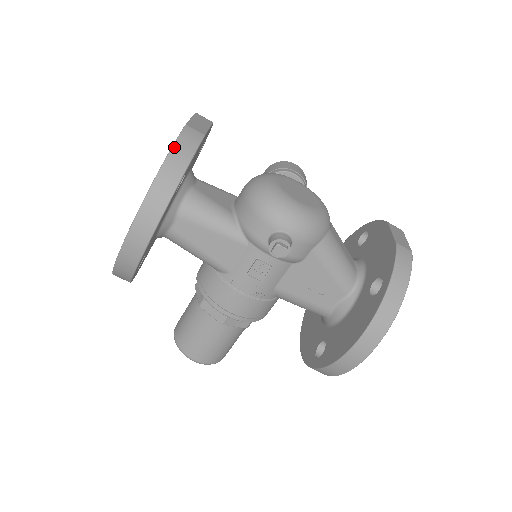
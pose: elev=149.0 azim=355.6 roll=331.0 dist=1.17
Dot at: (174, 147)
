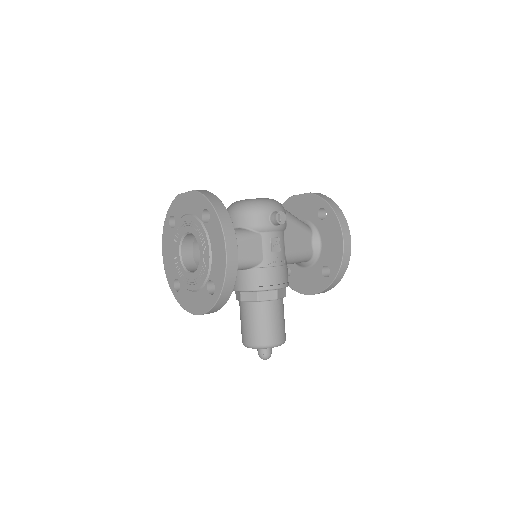
Dot at: (206, 196)
